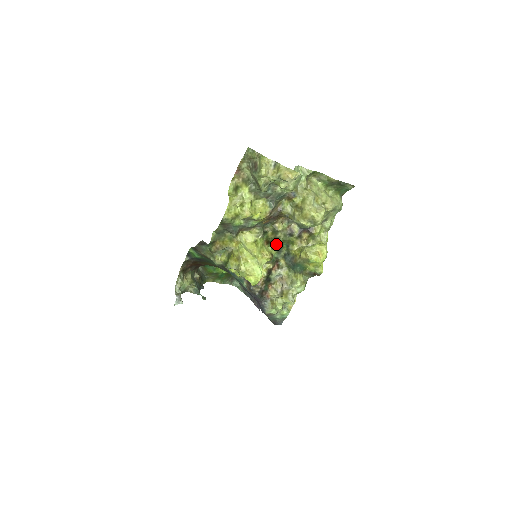
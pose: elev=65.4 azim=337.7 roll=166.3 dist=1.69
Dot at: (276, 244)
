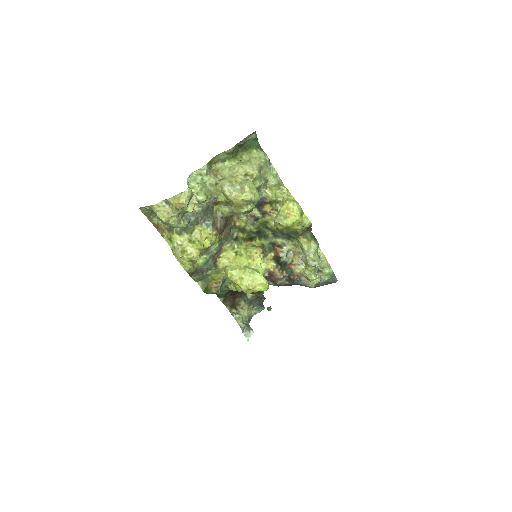
Dot at: (257, 235)
